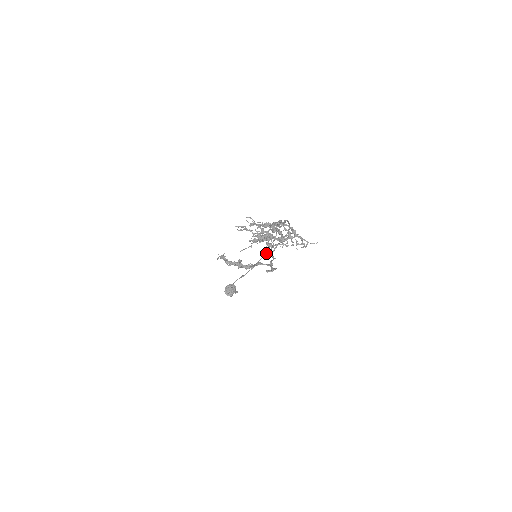
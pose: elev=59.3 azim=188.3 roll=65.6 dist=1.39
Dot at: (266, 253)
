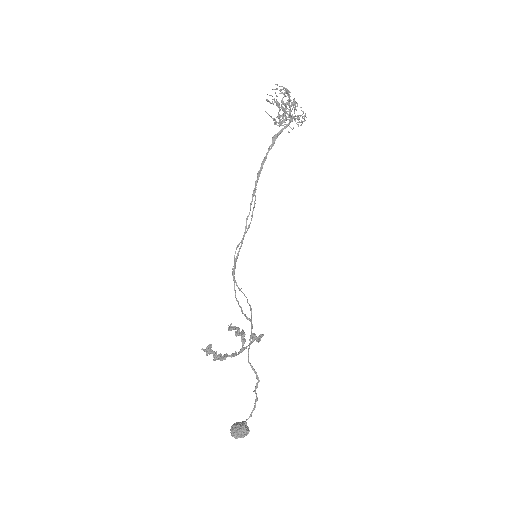
Dot at: (247, 300)
